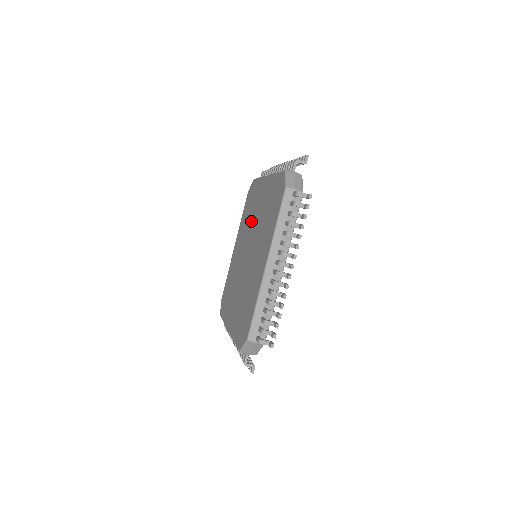
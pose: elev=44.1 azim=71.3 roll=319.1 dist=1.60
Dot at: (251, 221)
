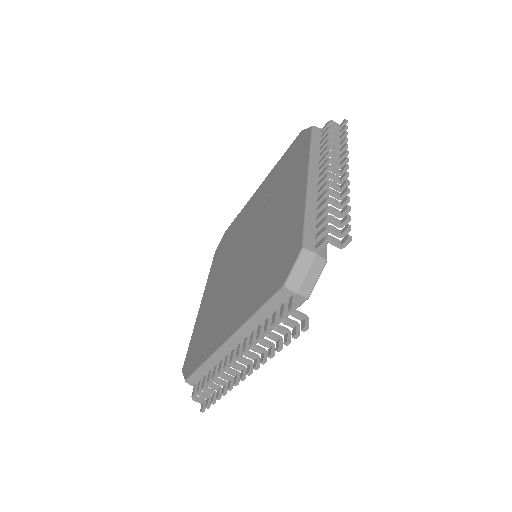
Dot at: (271, 206)
